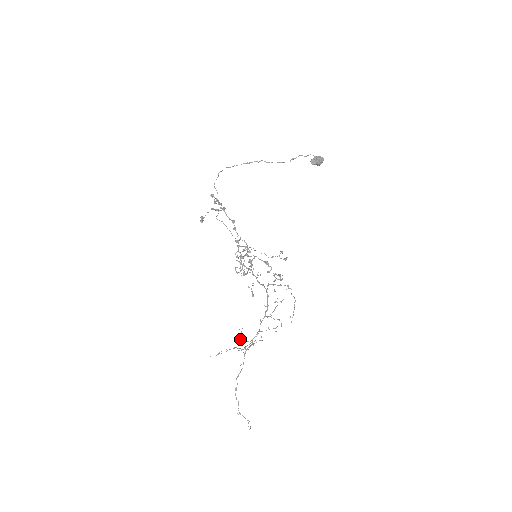
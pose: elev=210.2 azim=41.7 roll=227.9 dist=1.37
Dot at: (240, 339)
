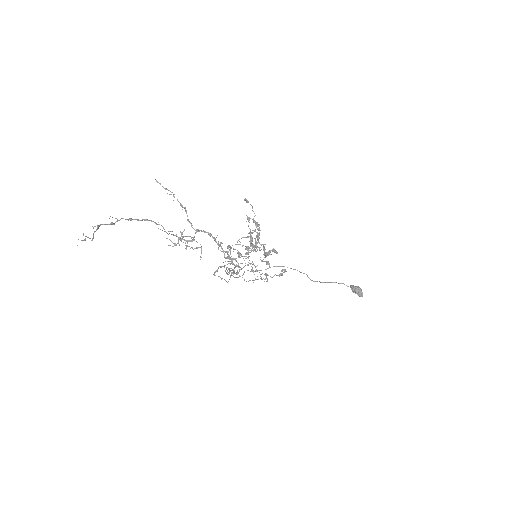
Dot at: occluded
